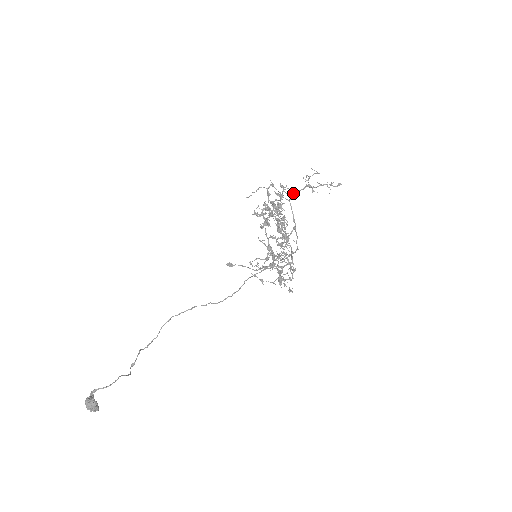
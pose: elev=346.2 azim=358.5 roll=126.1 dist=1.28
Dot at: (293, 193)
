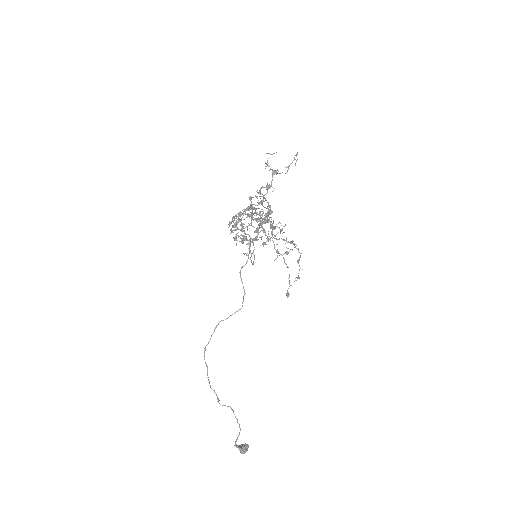
Dot at: (266, 189)
